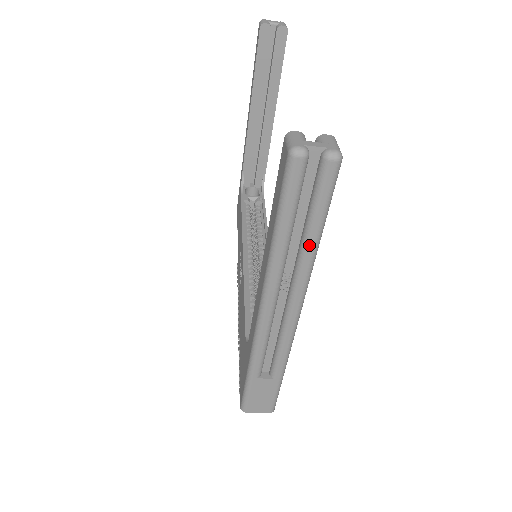
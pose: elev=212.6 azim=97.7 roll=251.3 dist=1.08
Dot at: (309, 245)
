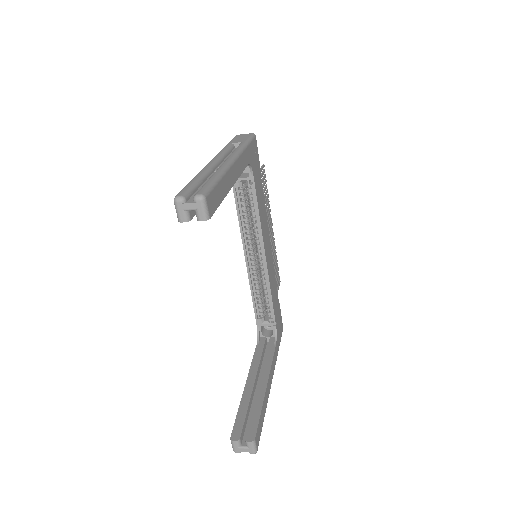
Dot at: occluded
